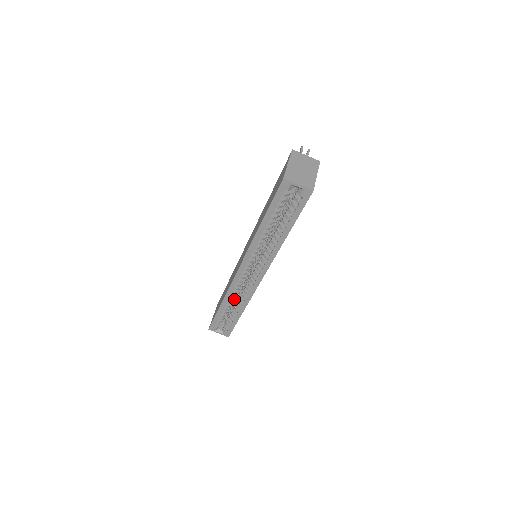
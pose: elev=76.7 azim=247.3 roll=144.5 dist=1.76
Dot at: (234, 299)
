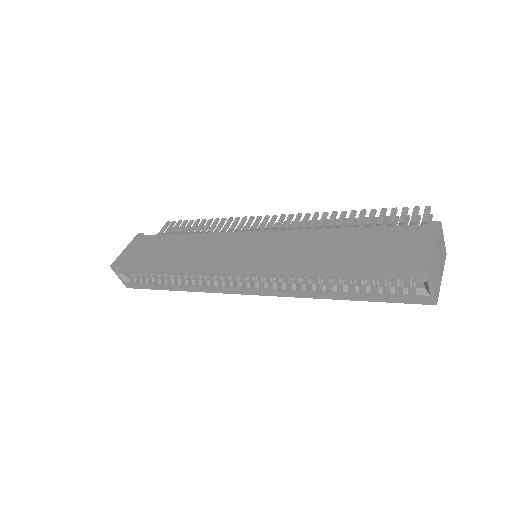
Dot at: occluded
